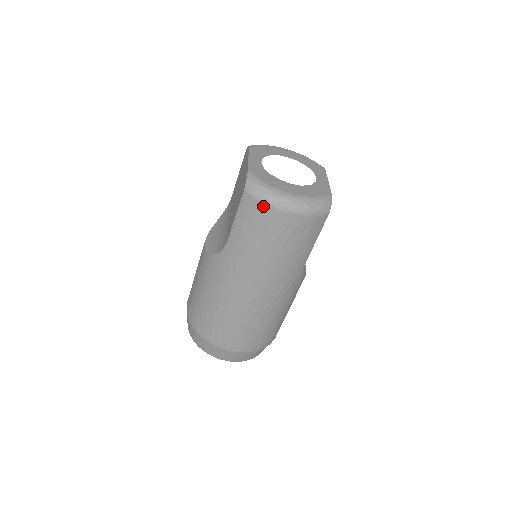
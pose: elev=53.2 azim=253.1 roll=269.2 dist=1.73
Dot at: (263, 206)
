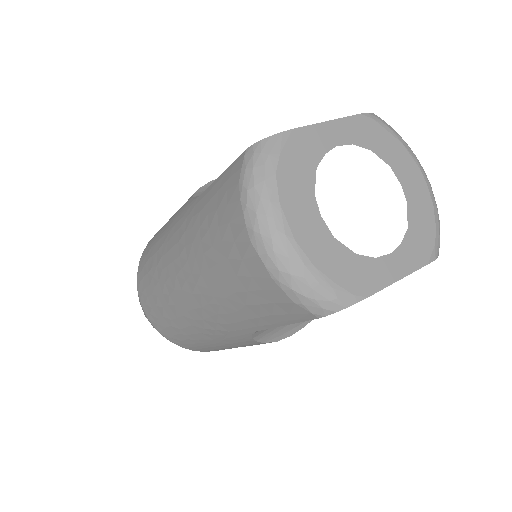
Dot at: (237, 197)
